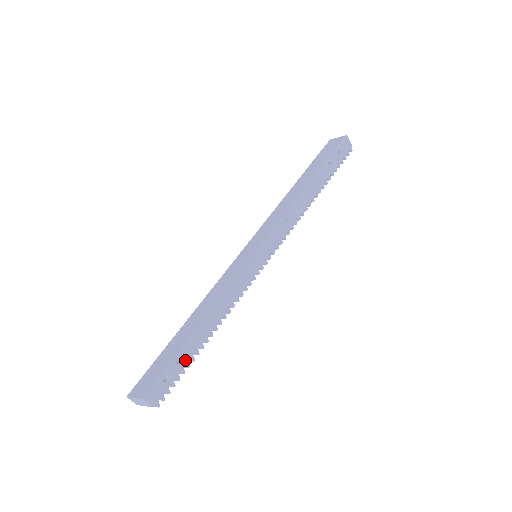
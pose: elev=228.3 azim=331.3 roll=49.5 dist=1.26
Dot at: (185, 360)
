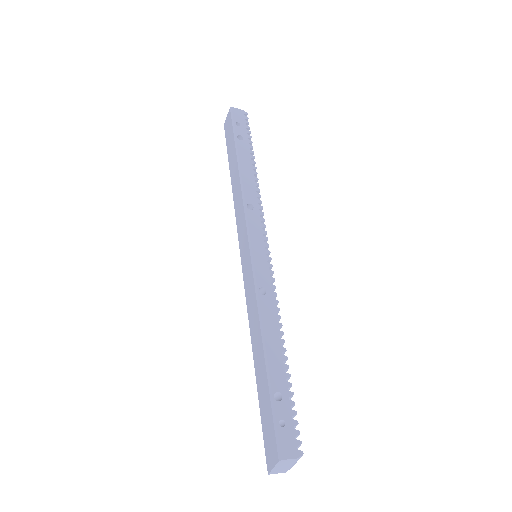
Dot at: (283, 392)
